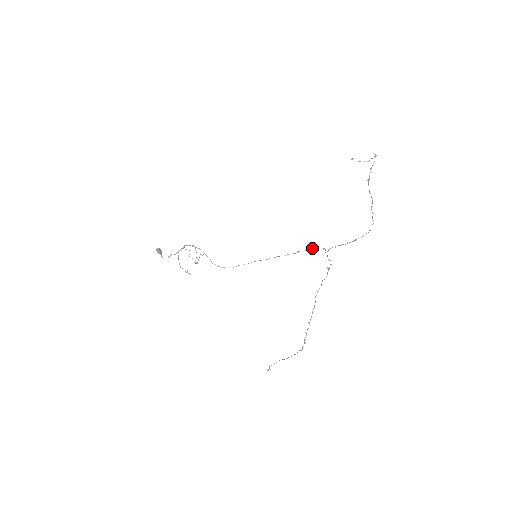
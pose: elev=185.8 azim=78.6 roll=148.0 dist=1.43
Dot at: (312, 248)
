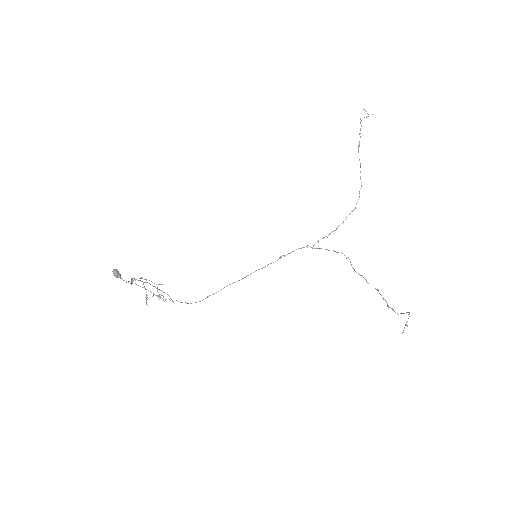
Dot at: (292, 251)
